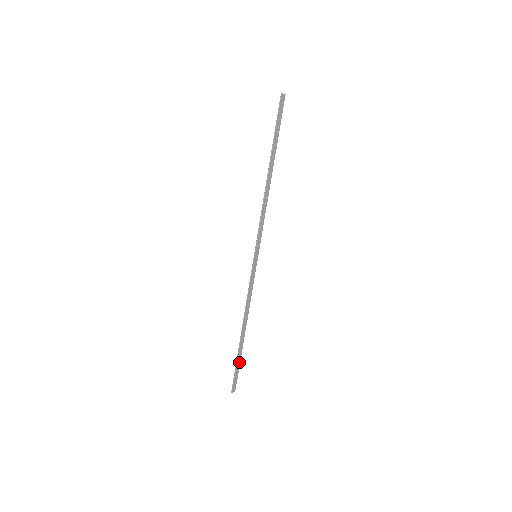
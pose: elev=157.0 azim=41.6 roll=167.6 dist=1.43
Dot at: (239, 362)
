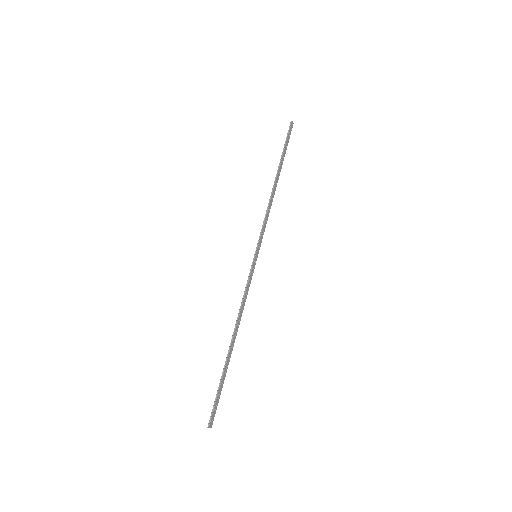
Dot at: (222, 384)
